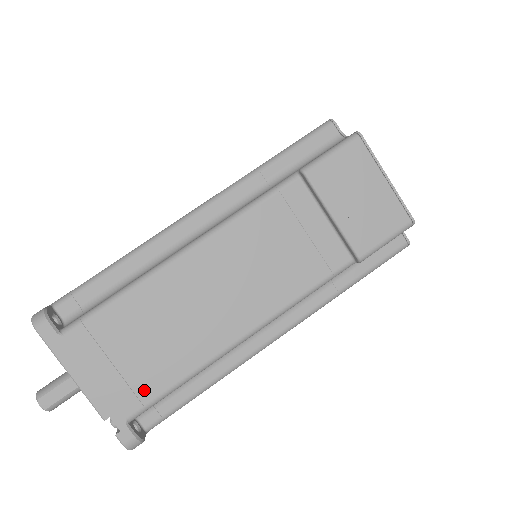
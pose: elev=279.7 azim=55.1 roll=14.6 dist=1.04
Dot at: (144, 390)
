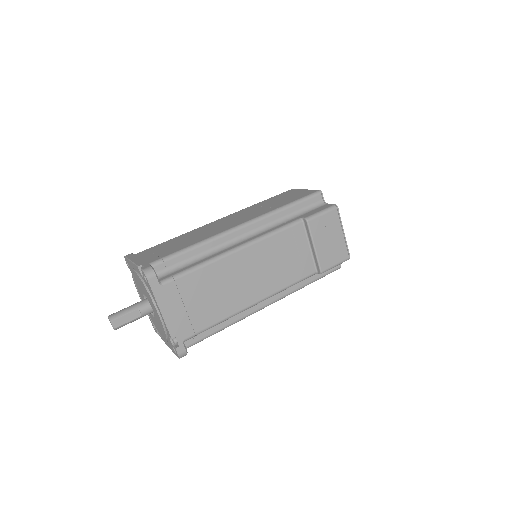
Dot at: (197, 324)
